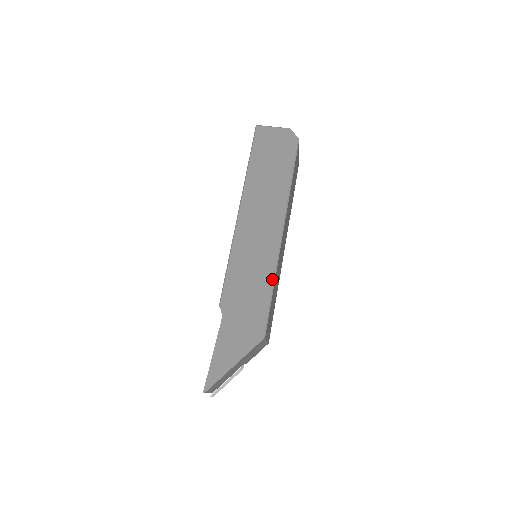
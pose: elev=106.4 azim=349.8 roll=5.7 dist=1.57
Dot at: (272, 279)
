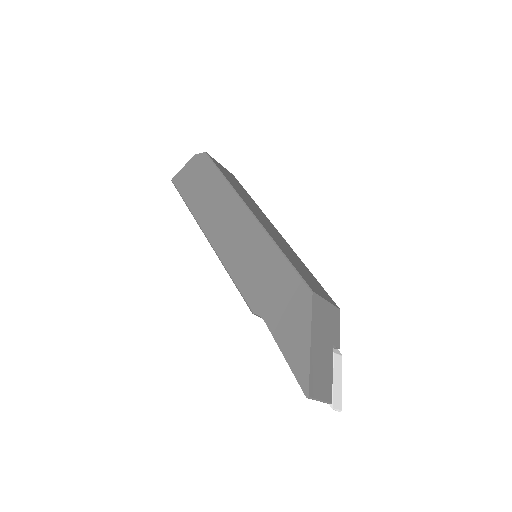
Dot at: (274, 246)
